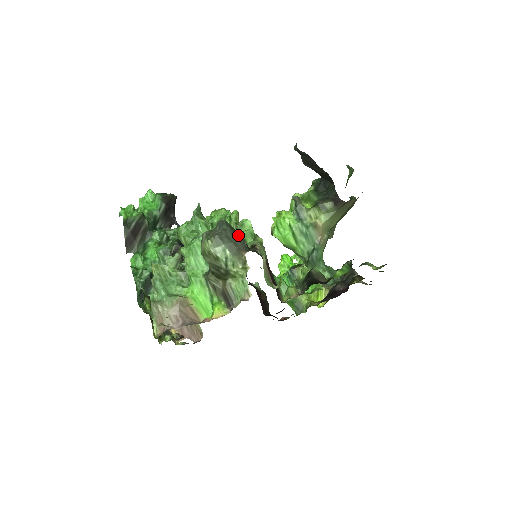
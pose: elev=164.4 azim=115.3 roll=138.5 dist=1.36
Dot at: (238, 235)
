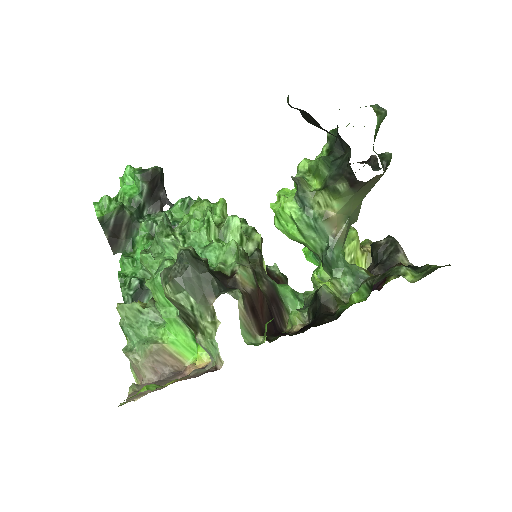
Dot at: (204, 272)
